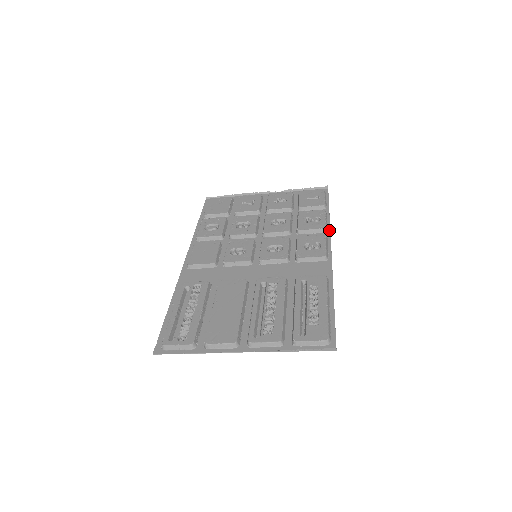
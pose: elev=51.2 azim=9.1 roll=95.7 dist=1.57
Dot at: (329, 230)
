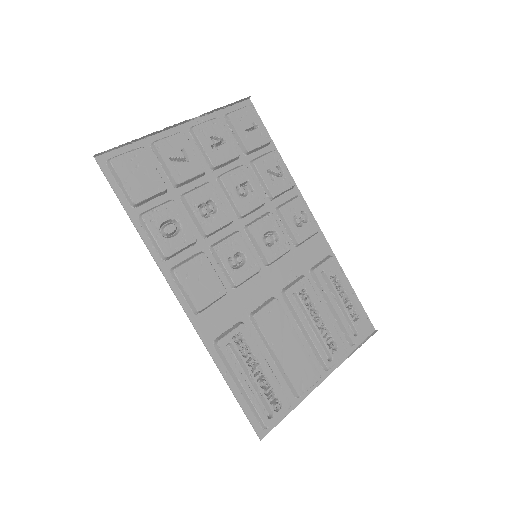
Dot at: (295, 183)
